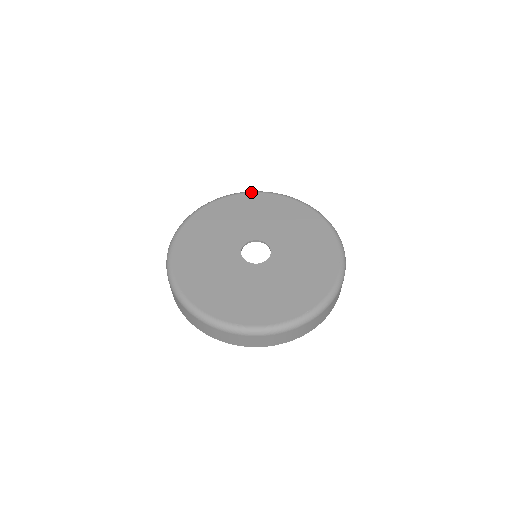
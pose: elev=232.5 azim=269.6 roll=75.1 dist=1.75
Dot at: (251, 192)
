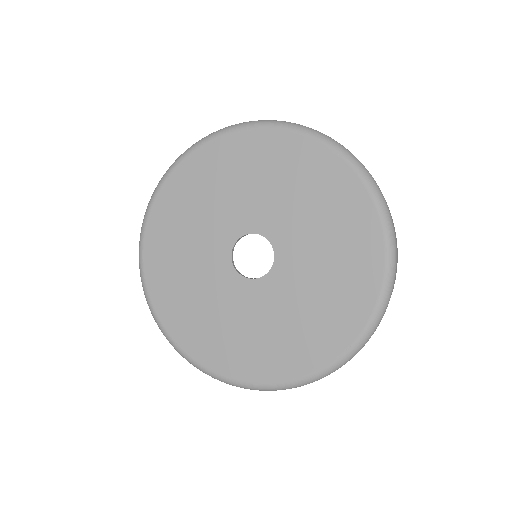
Dot at: (218, 135)
